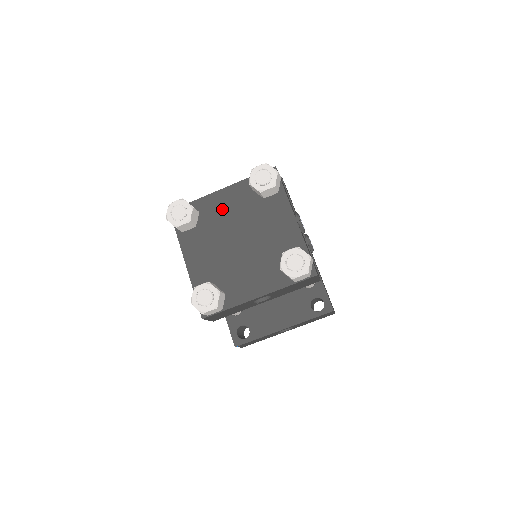
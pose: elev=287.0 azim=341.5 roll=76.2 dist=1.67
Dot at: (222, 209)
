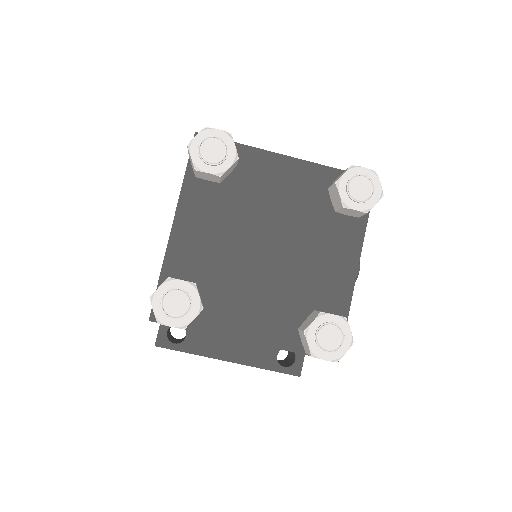
Dot at: (271, 185)
